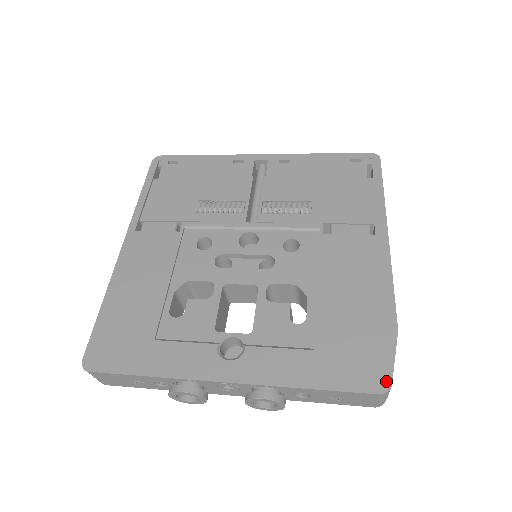
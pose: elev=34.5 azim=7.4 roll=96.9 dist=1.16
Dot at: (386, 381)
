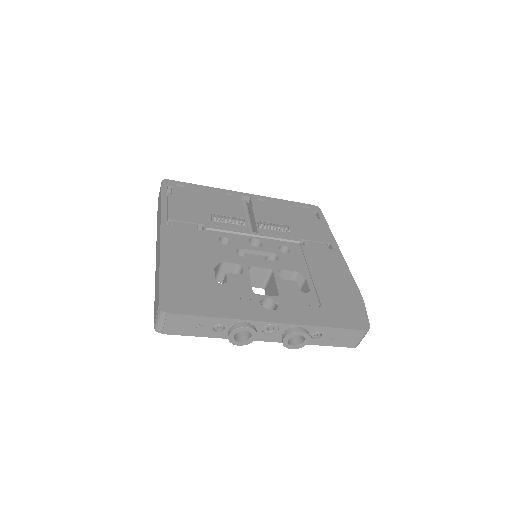
Dot at: (367, 324)
